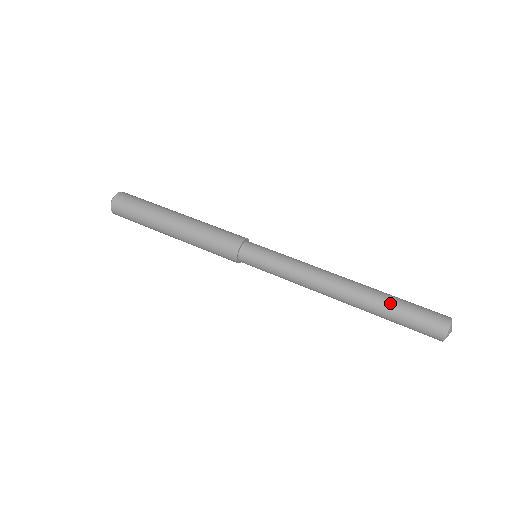
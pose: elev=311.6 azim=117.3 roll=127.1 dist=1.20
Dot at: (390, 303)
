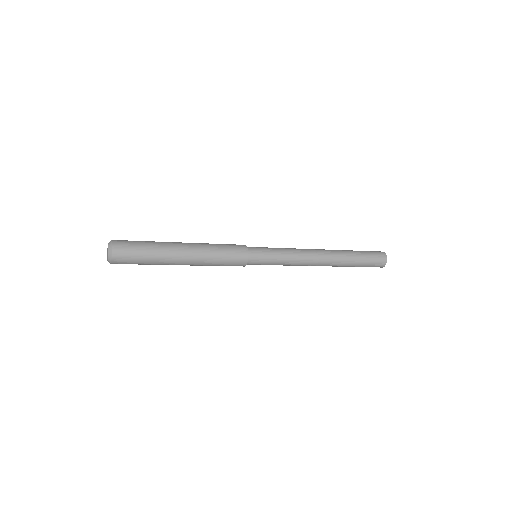
Dot at: occluded
